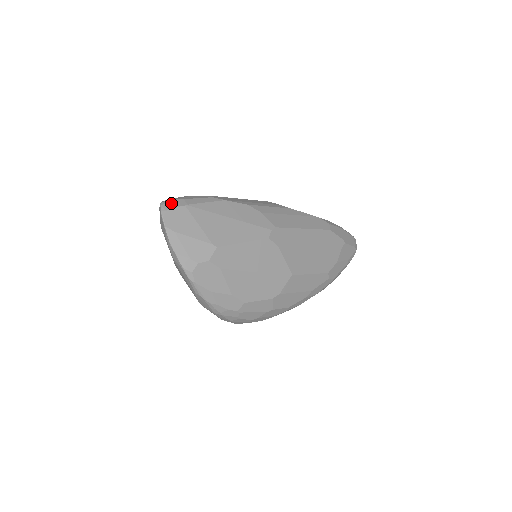
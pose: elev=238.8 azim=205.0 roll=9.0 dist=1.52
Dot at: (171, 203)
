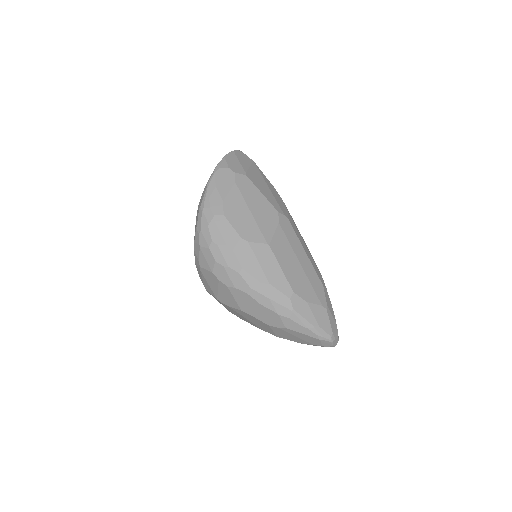
Dot at: occluded
